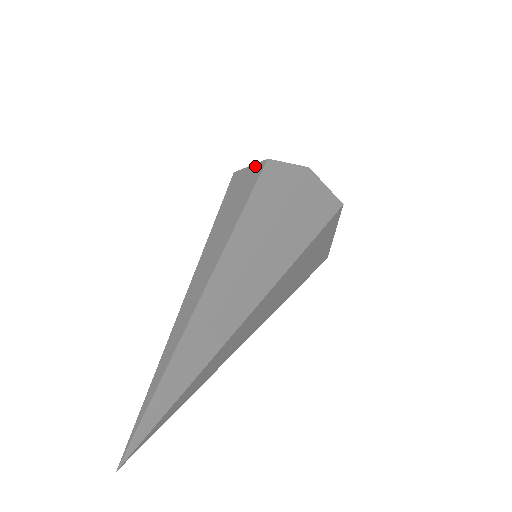
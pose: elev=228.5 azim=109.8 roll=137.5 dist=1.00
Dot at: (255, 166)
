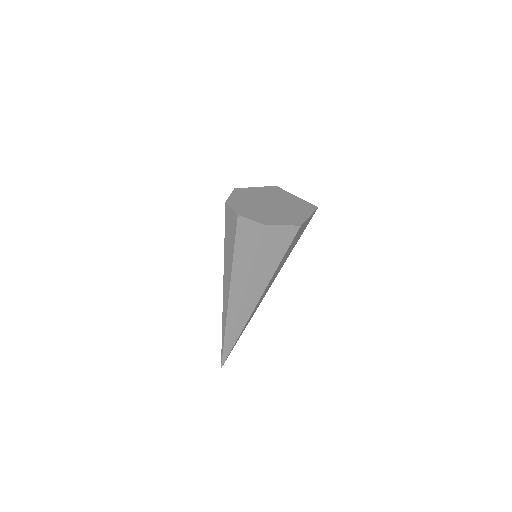
Dot at: (233, 215)
